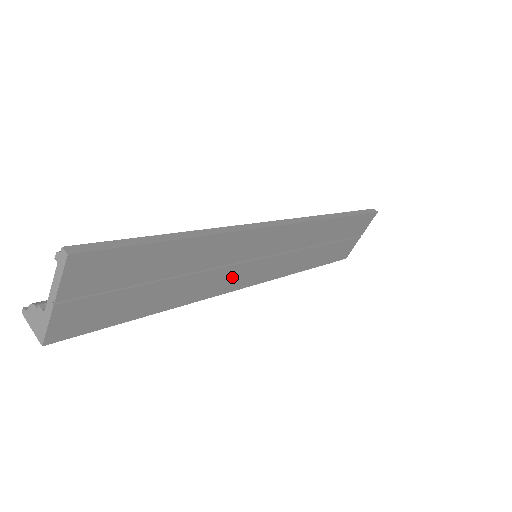
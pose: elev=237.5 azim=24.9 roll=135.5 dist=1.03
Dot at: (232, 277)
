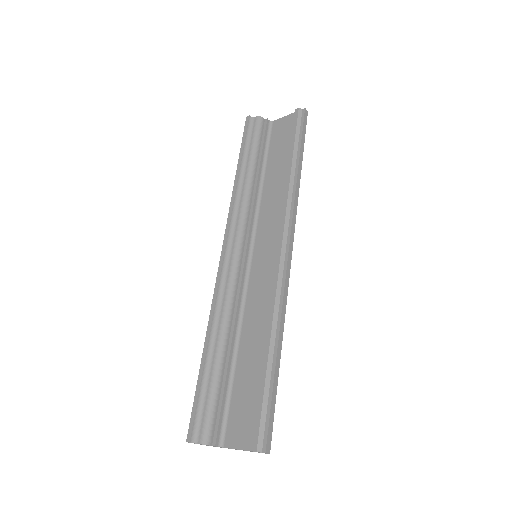
Dot at: occluded
